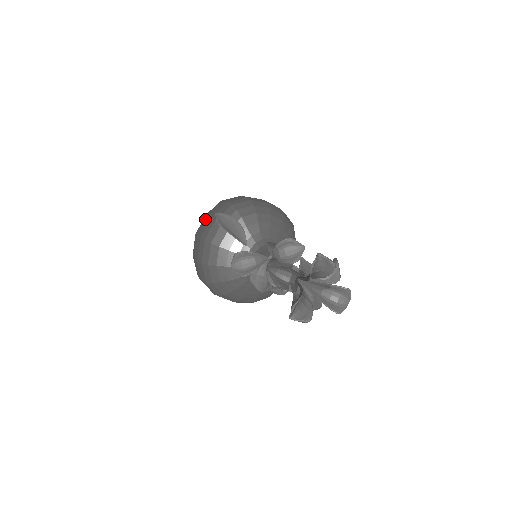
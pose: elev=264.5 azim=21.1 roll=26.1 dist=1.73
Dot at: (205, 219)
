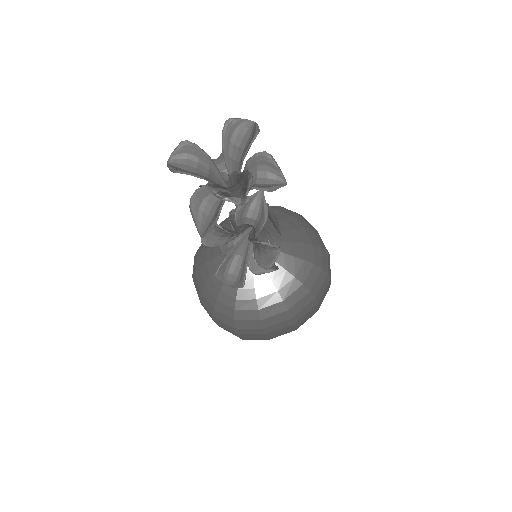
Dot at: occluded
